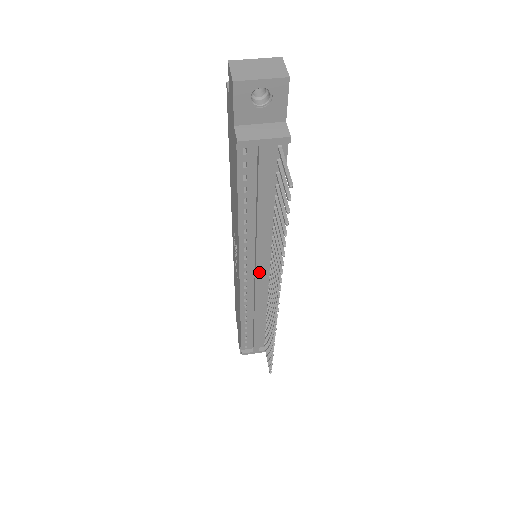
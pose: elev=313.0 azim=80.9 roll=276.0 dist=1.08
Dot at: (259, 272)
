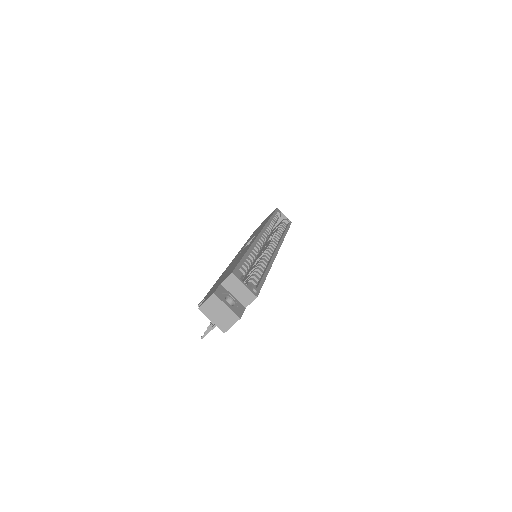
Dot at: occluded
